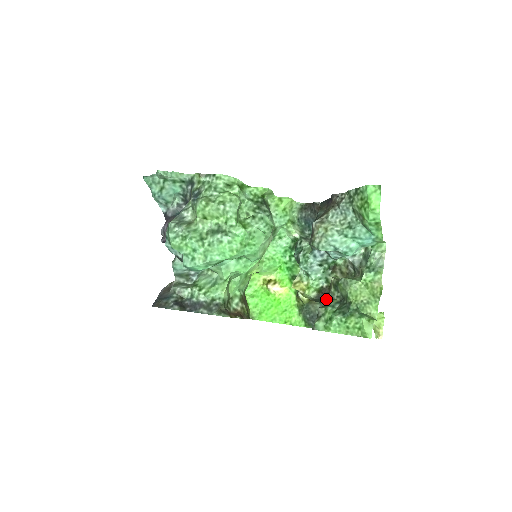
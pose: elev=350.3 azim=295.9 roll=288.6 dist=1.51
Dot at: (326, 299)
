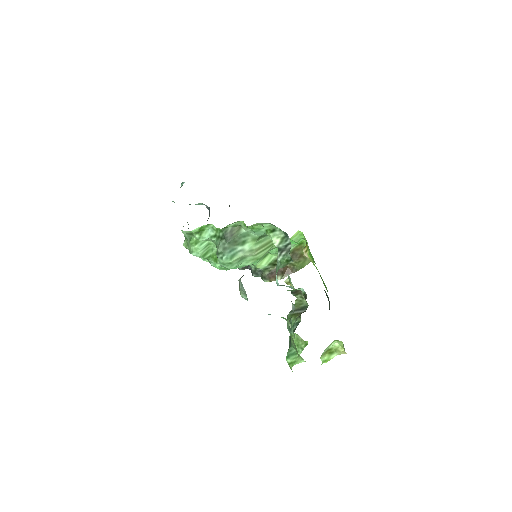
Dot at: occluded
